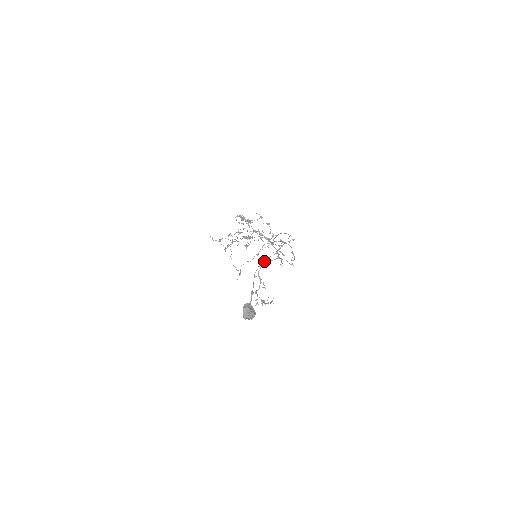
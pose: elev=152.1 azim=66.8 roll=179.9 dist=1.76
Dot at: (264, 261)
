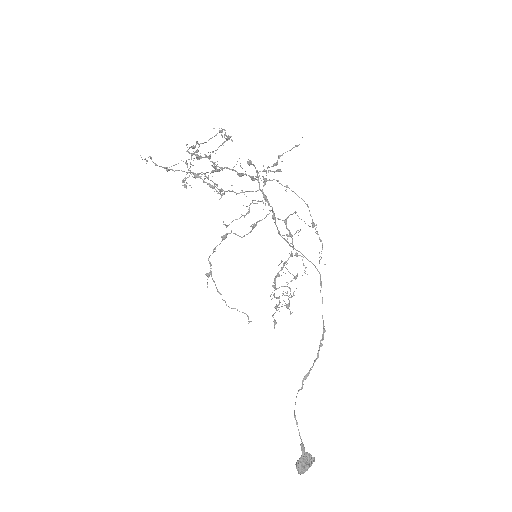
Dot at: (301, 387)
